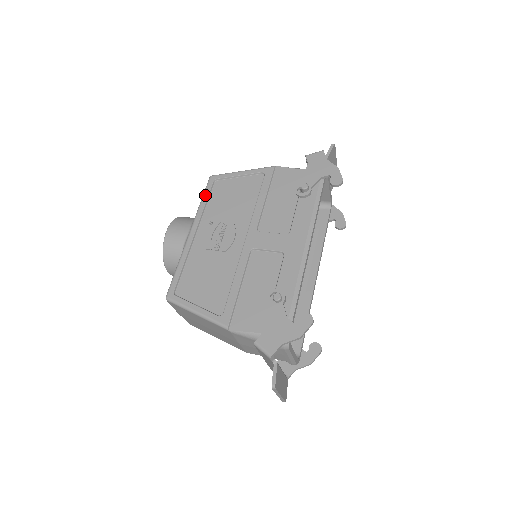
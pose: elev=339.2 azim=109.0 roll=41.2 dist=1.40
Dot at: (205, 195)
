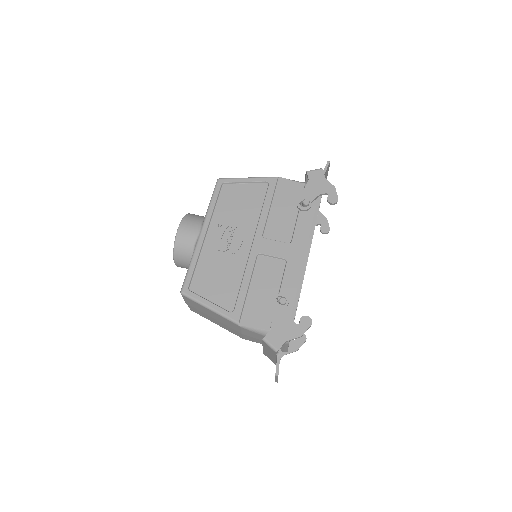
Dot at: (214, 197)
